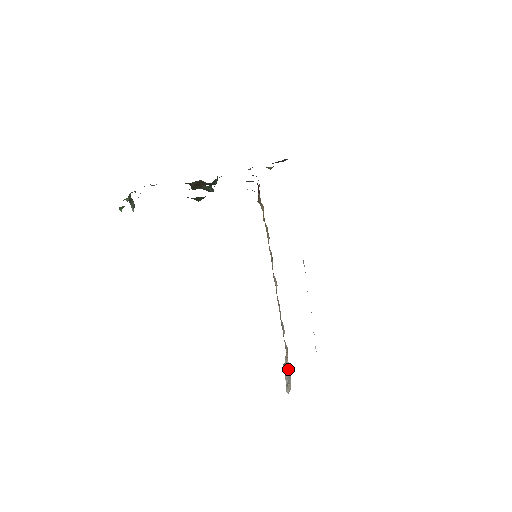
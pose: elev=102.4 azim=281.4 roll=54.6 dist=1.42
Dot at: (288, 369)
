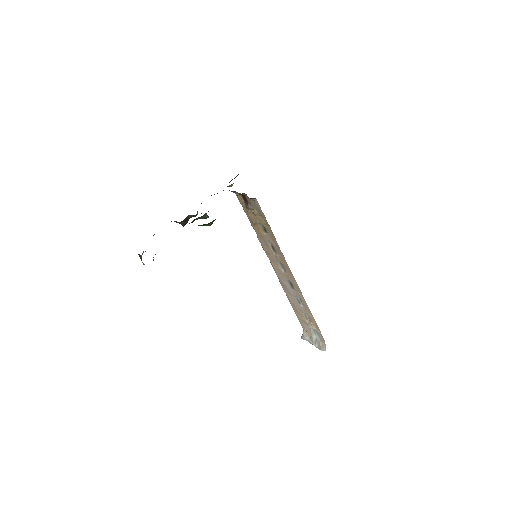
Dot at: (311, 336)
